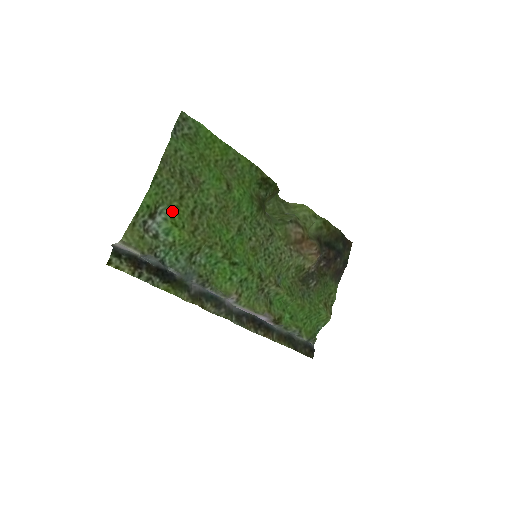
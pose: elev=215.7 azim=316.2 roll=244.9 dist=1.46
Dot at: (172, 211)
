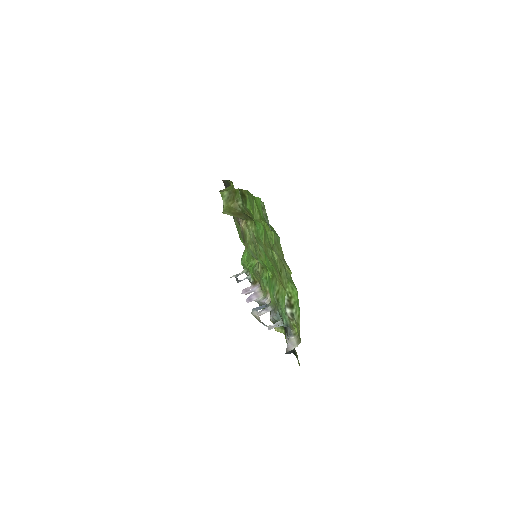
Dot at: occluded
